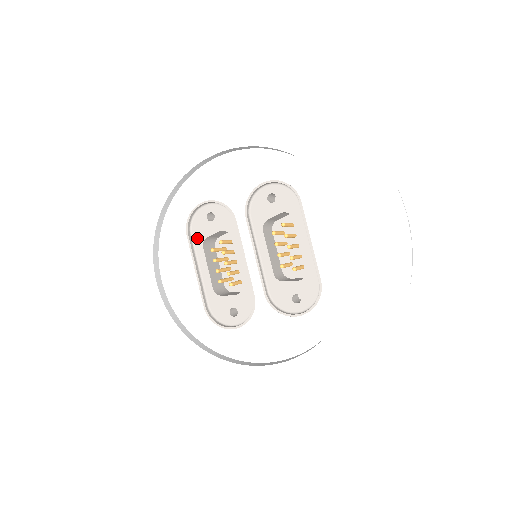
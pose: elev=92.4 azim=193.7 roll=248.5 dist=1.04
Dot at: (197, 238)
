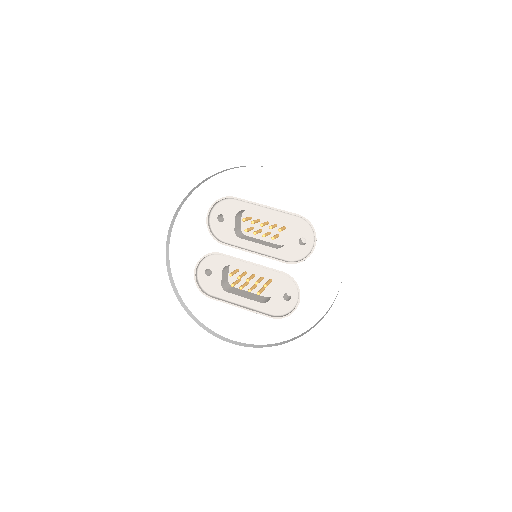
Dot at: (217, 293)
